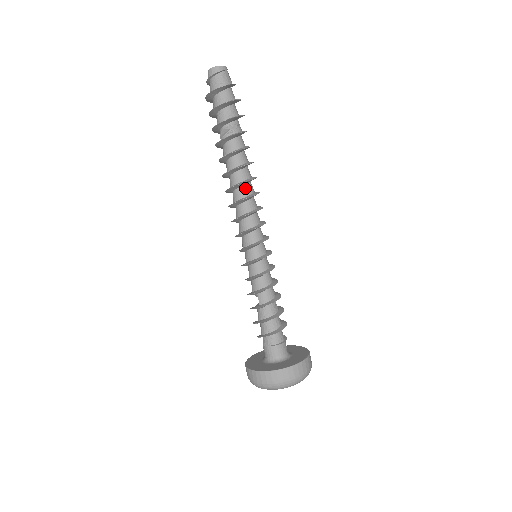
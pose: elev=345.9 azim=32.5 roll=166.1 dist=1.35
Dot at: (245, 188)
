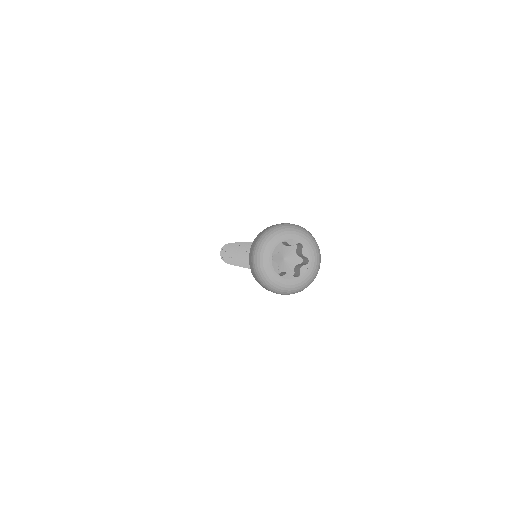
Dot at: occluded
